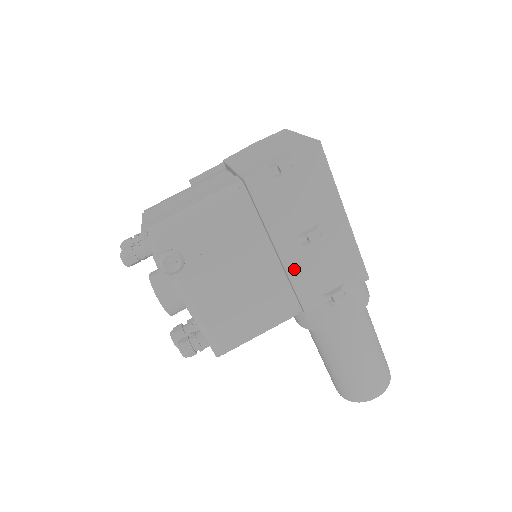
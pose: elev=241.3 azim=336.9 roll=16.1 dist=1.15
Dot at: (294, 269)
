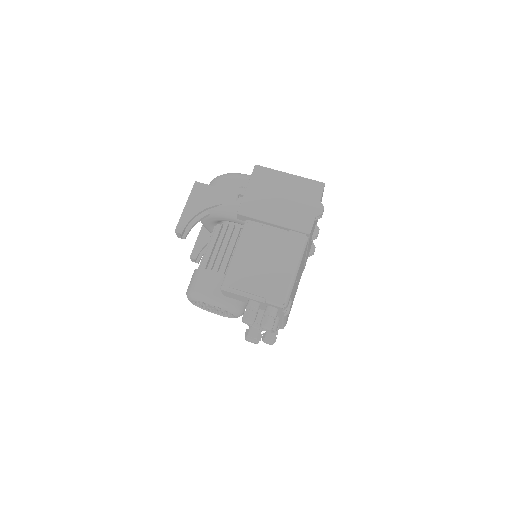
Dot at: occluded
